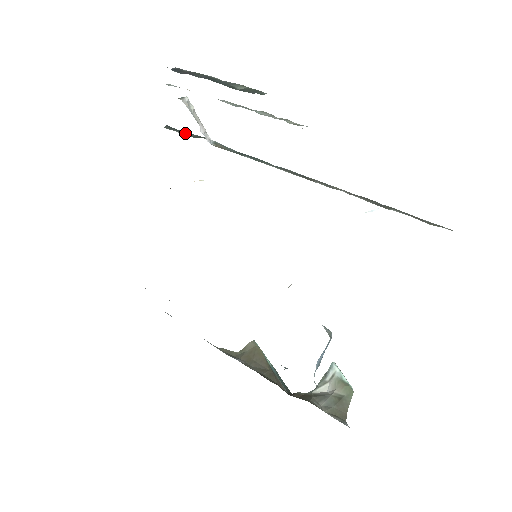
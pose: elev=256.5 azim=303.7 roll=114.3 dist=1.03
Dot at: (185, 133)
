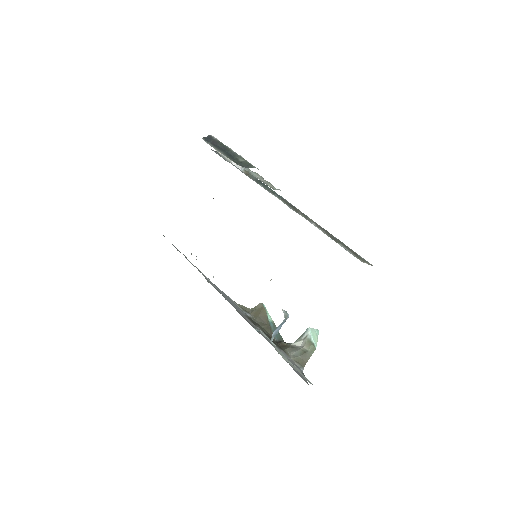
Dot at: occluded
